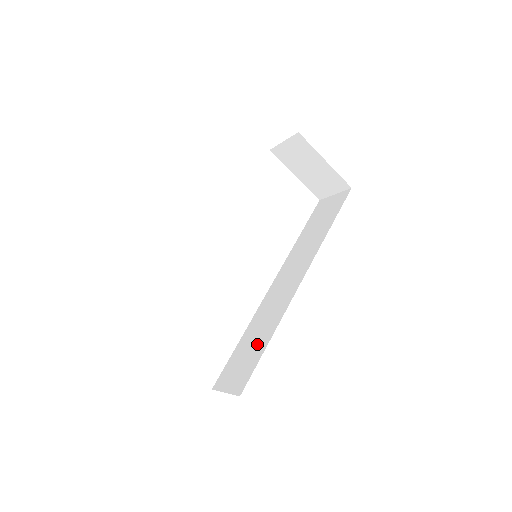
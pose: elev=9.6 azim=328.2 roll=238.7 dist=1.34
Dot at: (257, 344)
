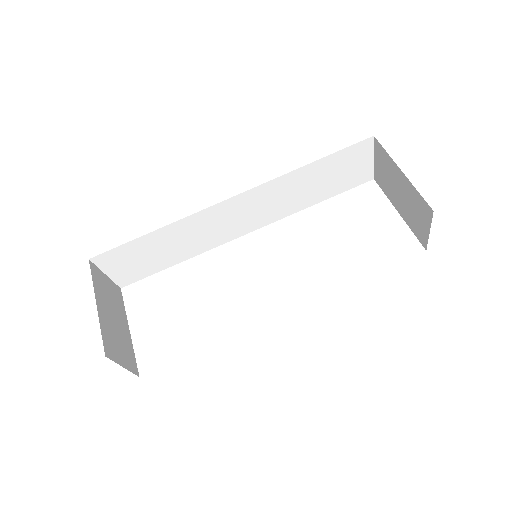
Dot at: occluded
